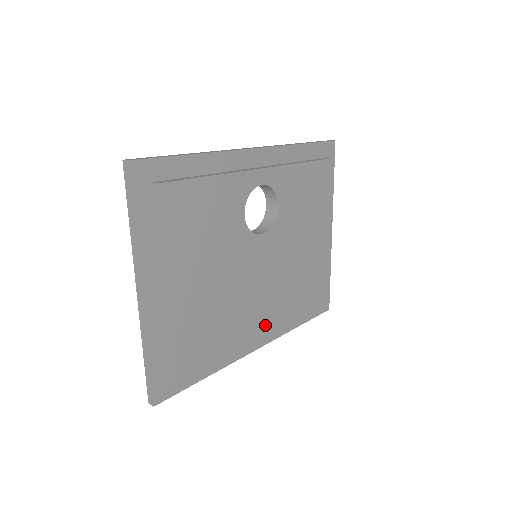
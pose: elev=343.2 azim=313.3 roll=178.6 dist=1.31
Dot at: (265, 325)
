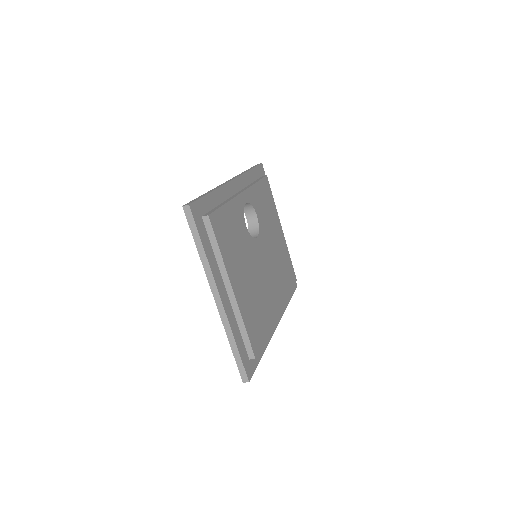
Dot at: (278, 304)
